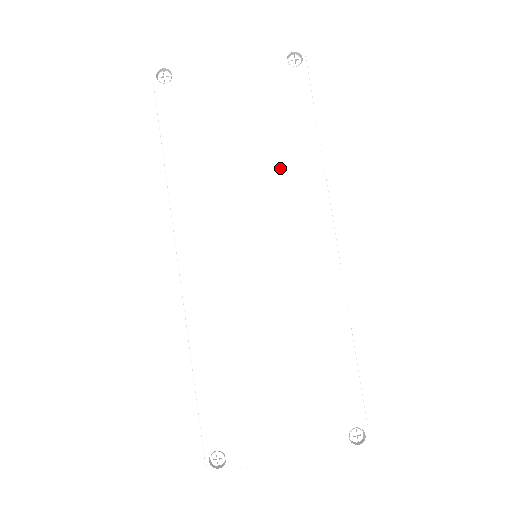
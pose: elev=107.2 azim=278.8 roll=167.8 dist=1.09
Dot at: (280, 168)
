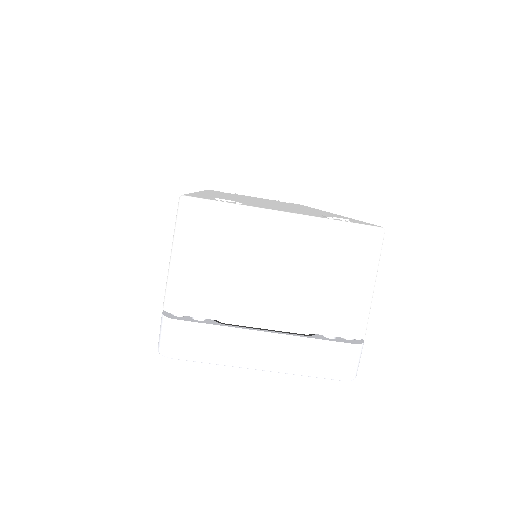
Dot at: occluded
